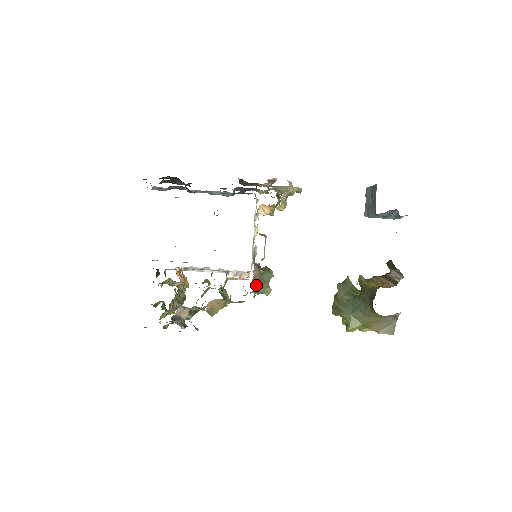
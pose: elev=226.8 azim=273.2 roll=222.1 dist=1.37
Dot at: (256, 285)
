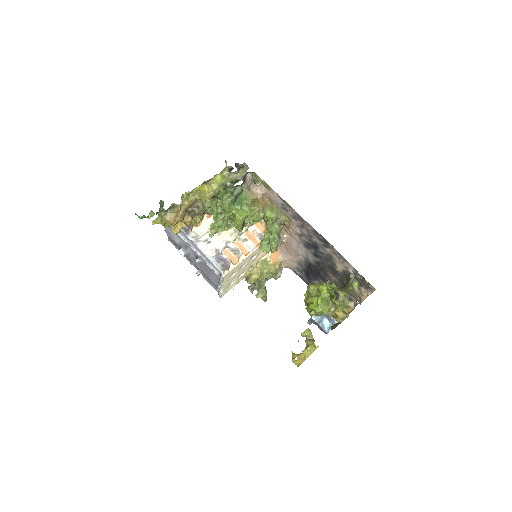
Dot at: (282, 228)
